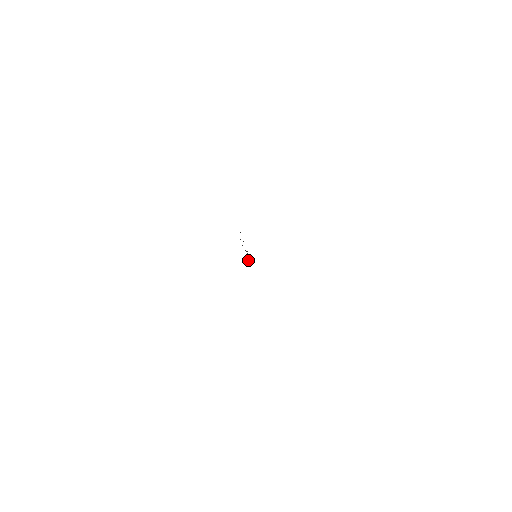
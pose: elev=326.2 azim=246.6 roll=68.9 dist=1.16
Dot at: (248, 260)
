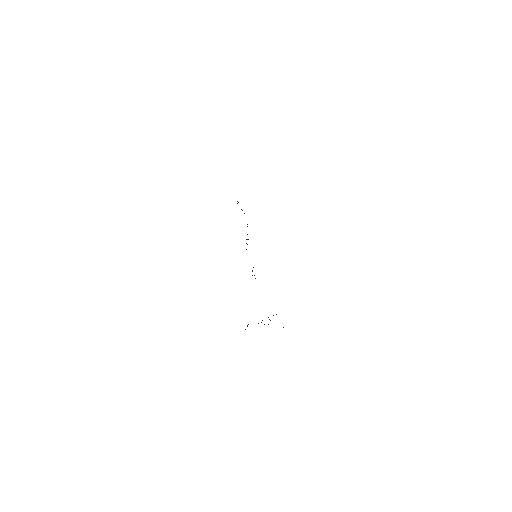
Dot at: (246, 249)
